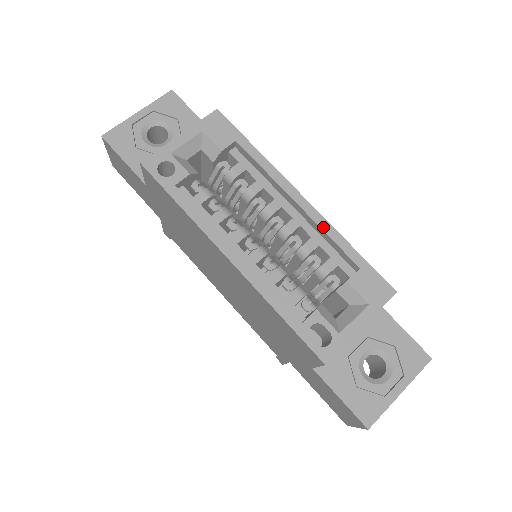
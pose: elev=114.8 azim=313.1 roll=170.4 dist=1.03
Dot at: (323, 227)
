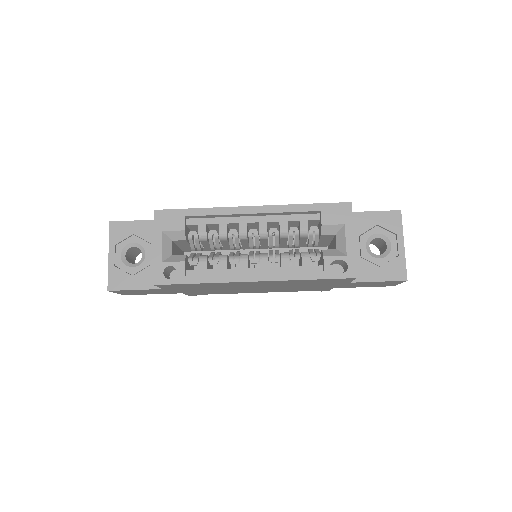
Dot at: (280, 211)
